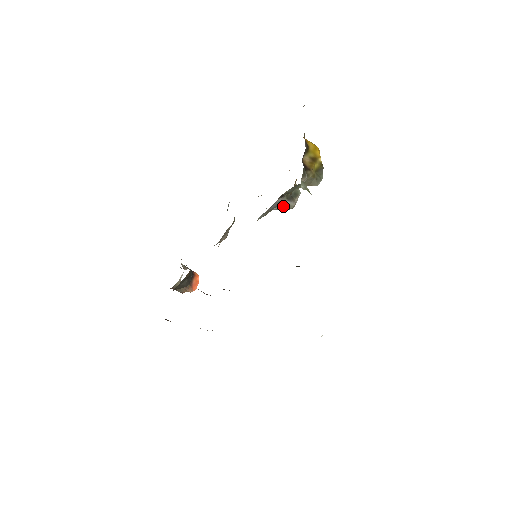
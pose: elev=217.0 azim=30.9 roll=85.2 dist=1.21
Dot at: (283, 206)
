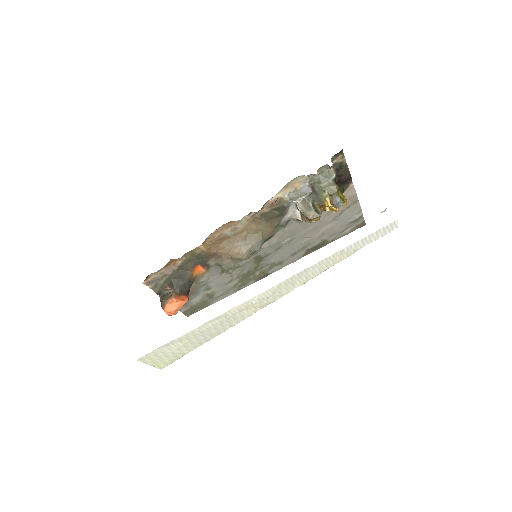
Dot at: (307, 205)
